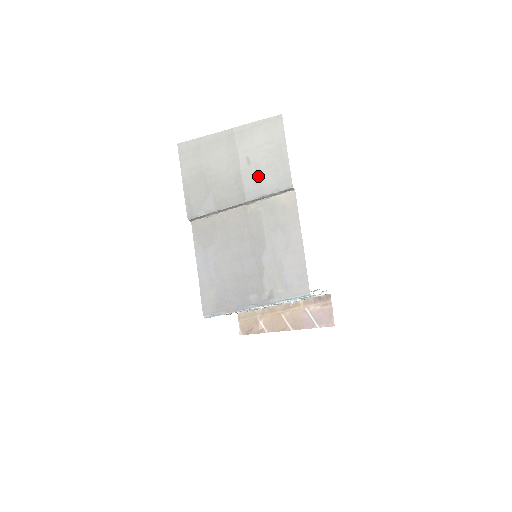
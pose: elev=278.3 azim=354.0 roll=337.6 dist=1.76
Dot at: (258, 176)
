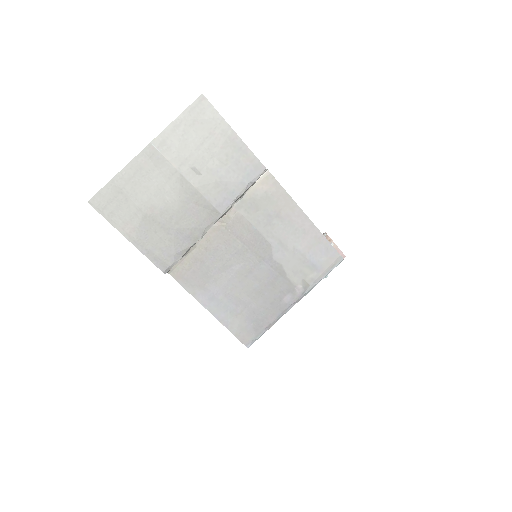
Dot at: (219, 181)
